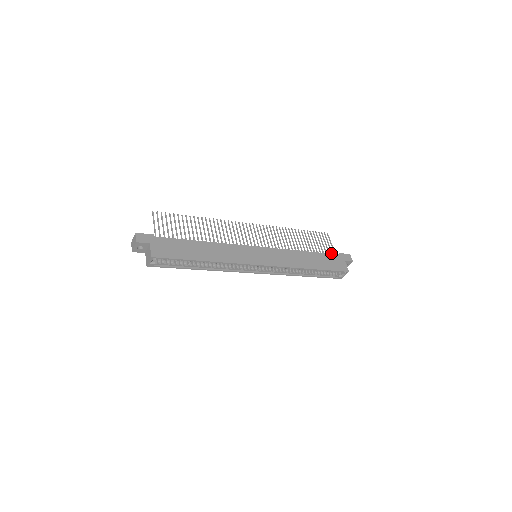
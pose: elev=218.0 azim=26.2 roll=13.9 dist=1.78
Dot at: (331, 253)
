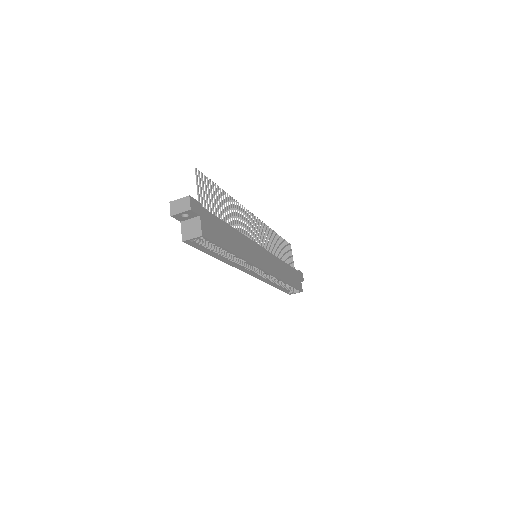
Dot at: occluded
